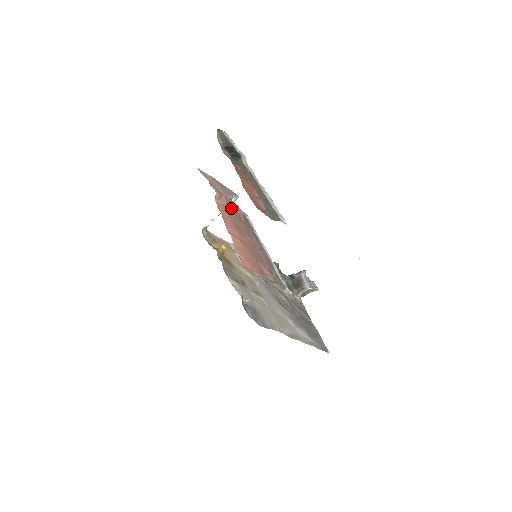
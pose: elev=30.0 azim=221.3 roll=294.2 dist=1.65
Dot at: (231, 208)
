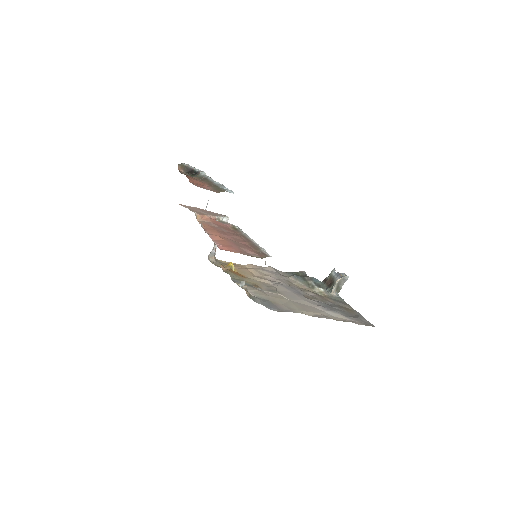
Dot at: (217, 223)
